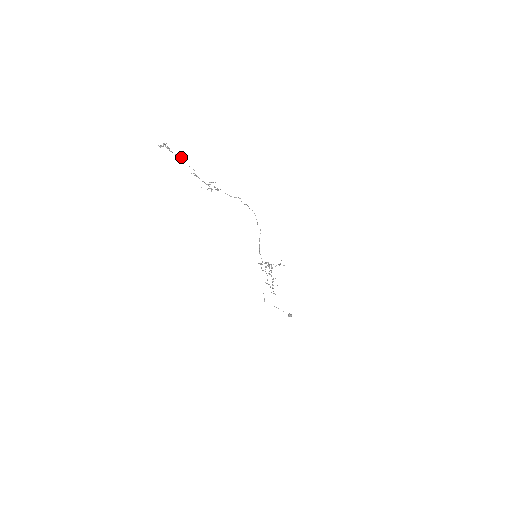
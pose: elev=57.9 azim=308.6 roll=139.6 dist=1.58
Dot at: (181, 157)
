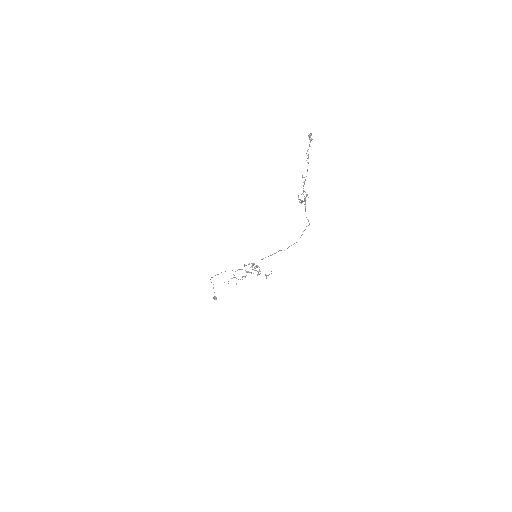
Dot at: occluded
